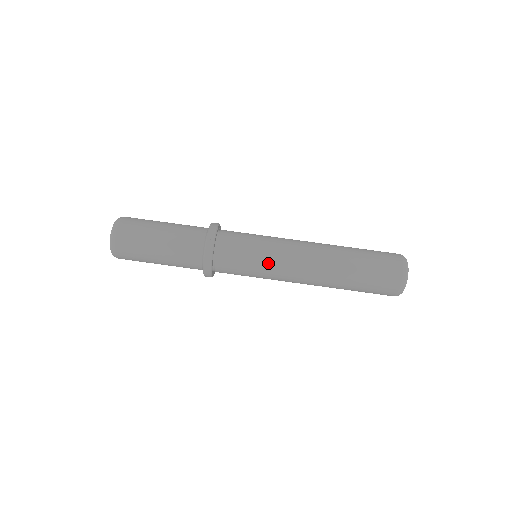
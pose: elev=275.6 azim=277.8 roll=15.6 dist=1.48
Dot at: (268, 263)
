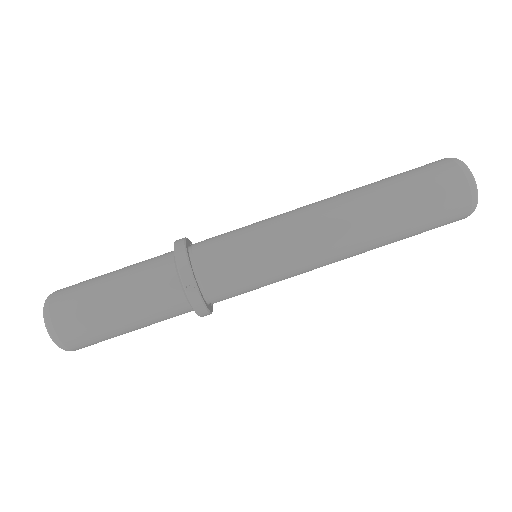
Dot at: (282, 272)
